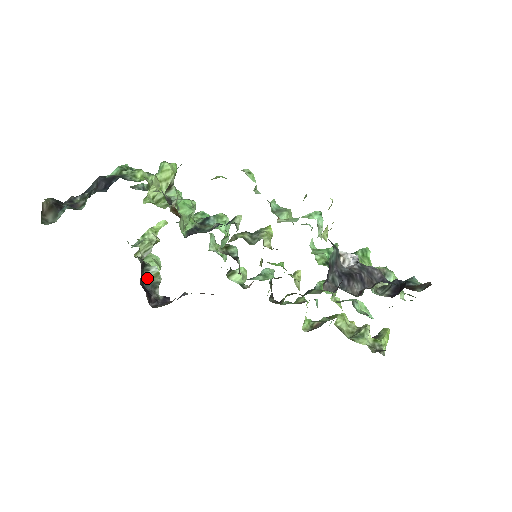
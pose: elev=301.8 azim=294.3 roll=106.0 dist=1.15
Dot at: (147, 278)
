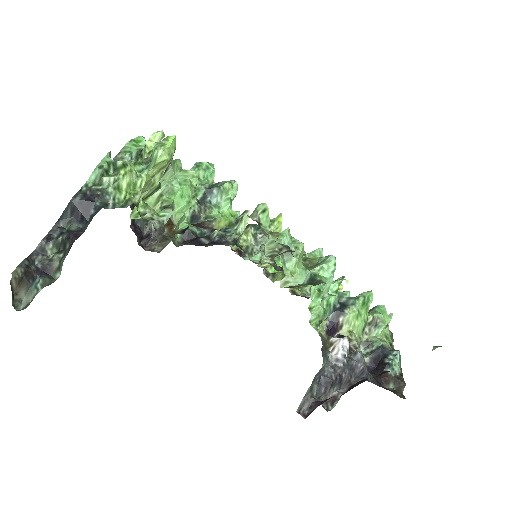
Dot at: occluded
